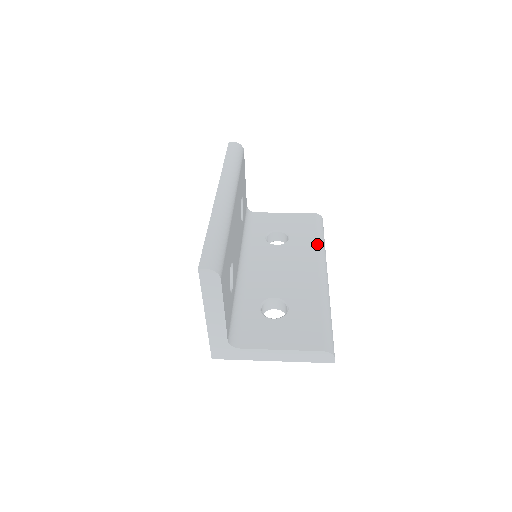
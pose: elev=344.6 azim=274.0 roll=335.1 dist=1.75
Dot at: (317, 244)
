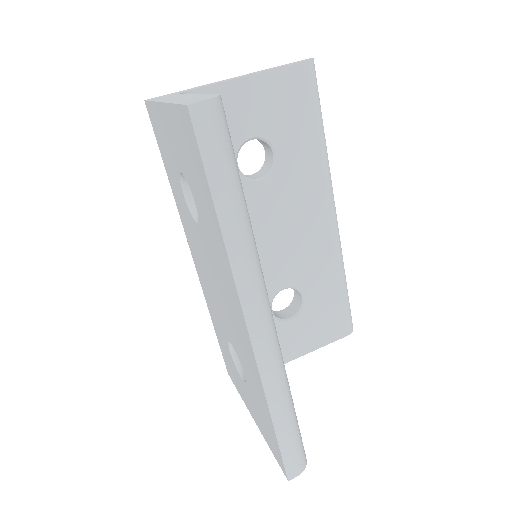
Dot at: (321, 158)
